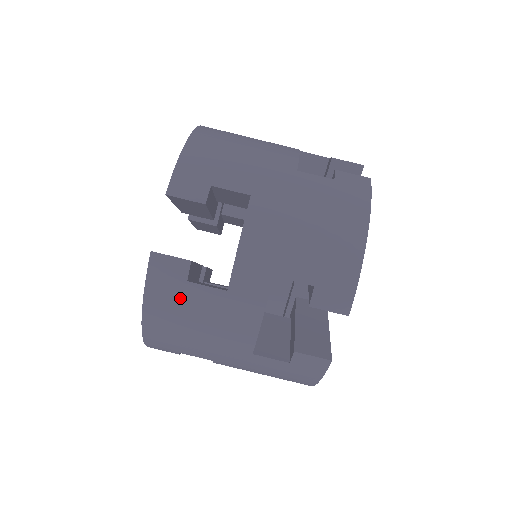
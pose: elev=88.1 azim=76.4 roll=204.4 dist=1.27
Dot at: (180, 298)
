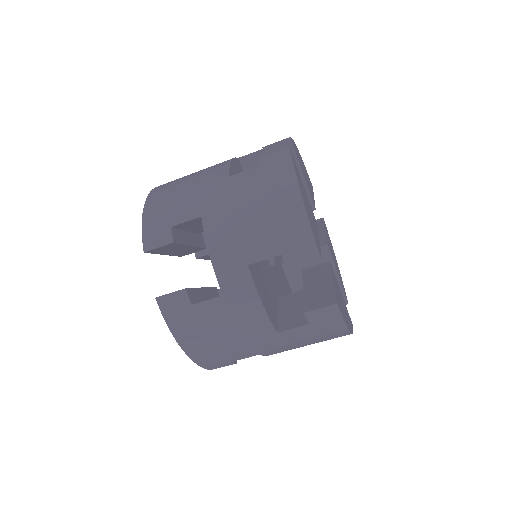
Dot at: (195, 320)
